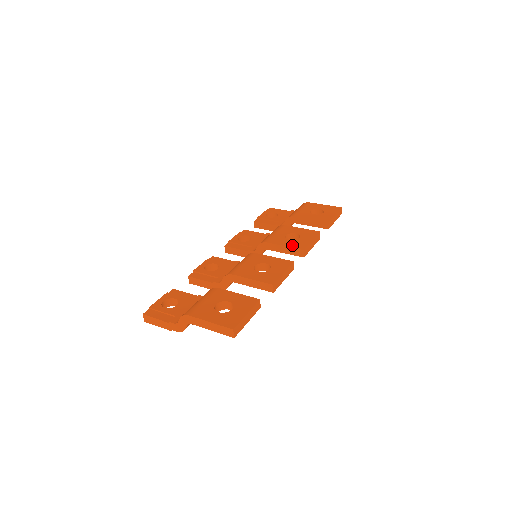
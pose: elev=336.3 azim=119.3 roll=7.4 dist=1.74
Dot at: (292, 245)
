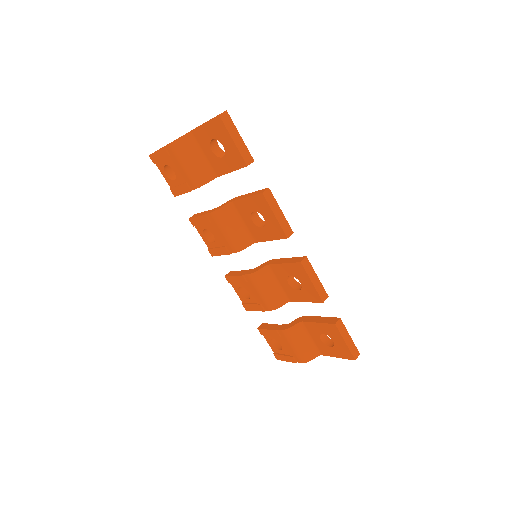
Dot at: occluded
